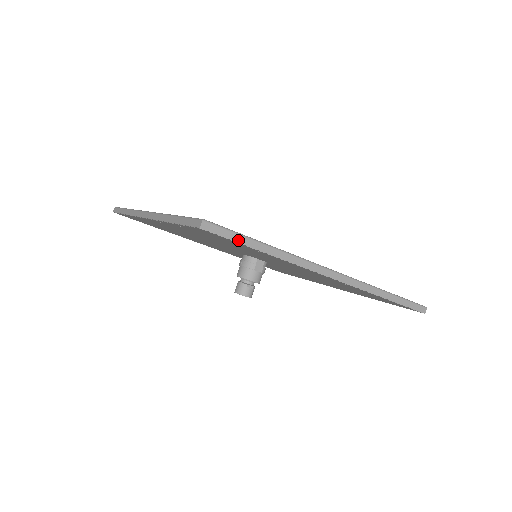
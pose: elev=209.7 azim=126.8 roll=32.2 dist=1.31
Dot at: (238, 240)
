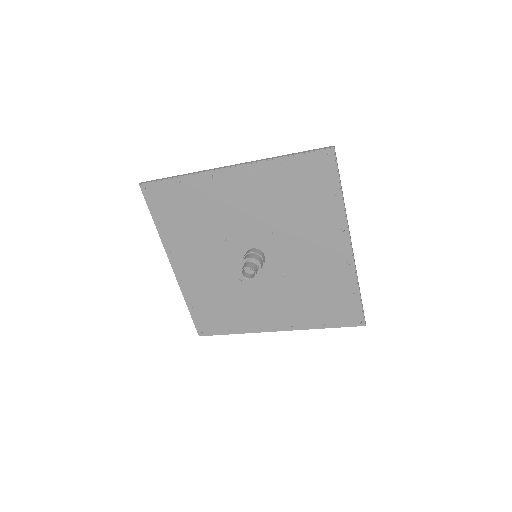
Dot at: occluded
